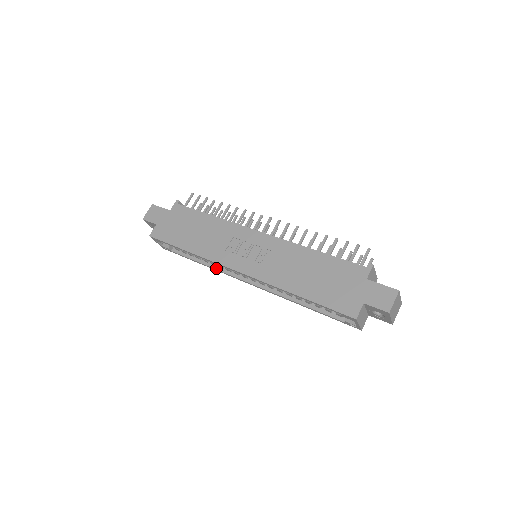
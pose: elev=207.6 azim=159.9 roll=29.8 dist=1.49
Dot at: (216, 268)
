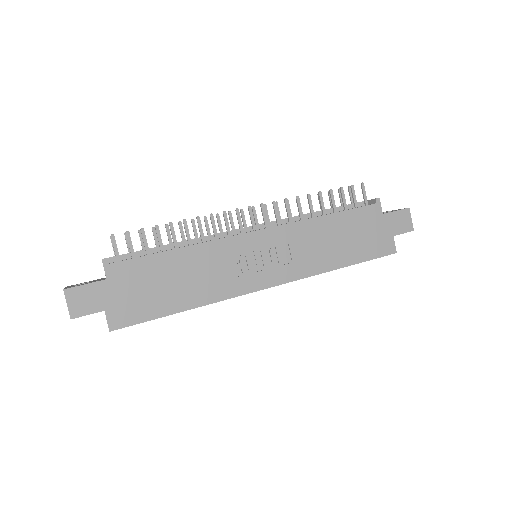
Dot at: occluded
